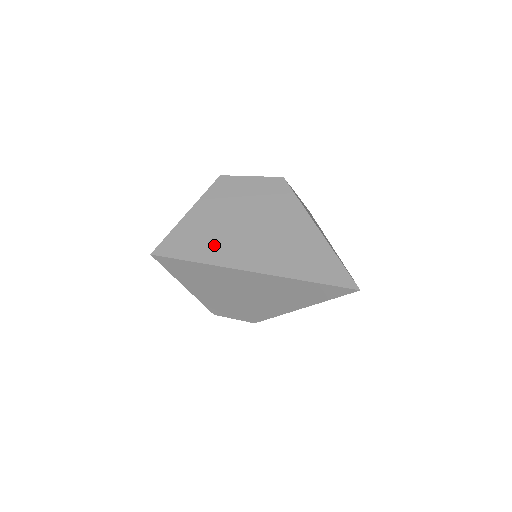
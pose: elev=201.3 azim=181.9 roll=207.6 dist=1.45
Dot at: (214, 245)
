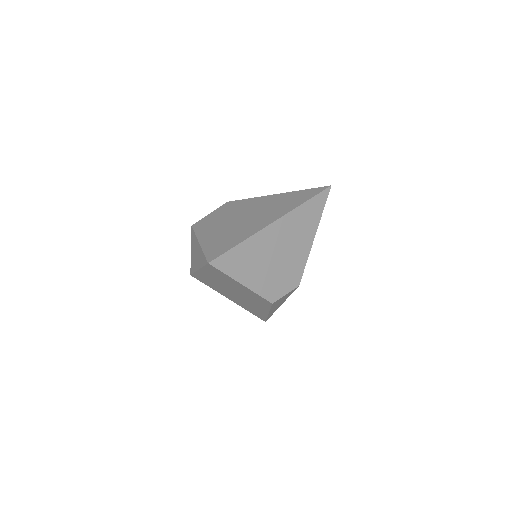
Dot at: (237, 234)
